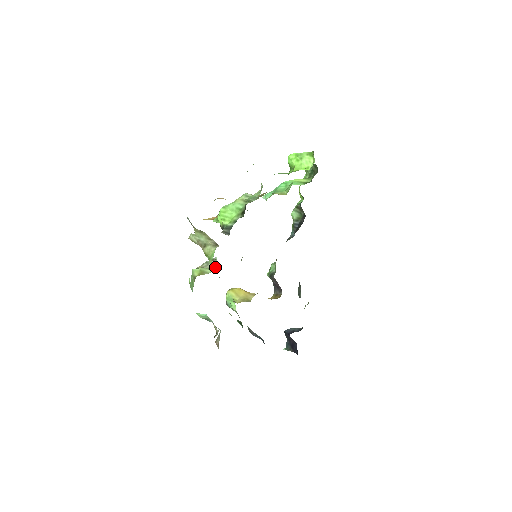
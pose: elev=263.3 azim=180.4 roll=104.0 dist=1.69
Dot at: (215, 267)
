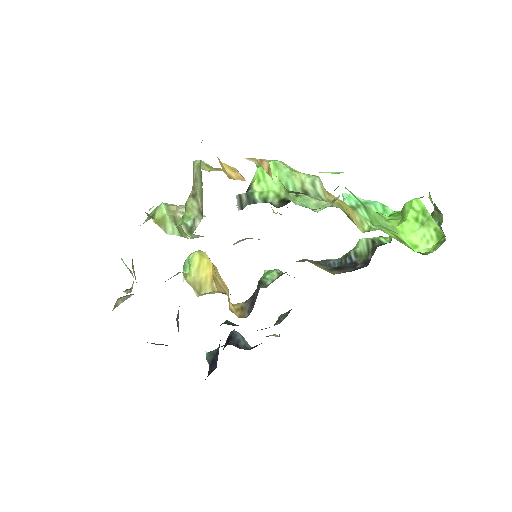
Dot at: (190, 227)
